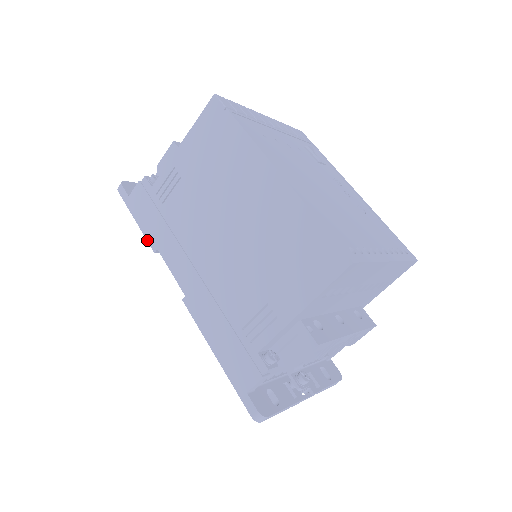
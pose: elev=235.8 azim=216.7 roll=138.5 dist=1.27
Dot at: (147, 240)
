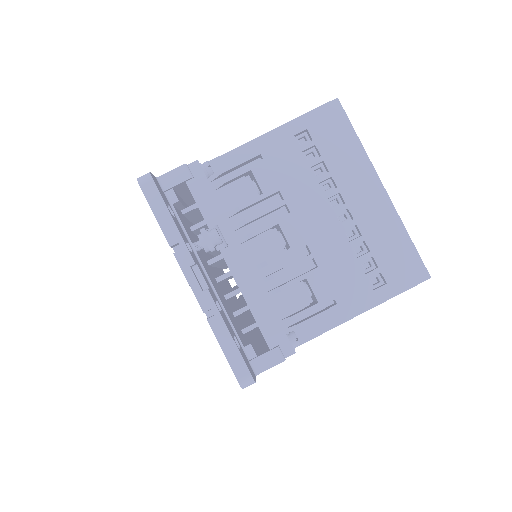
Dot at: occluded
